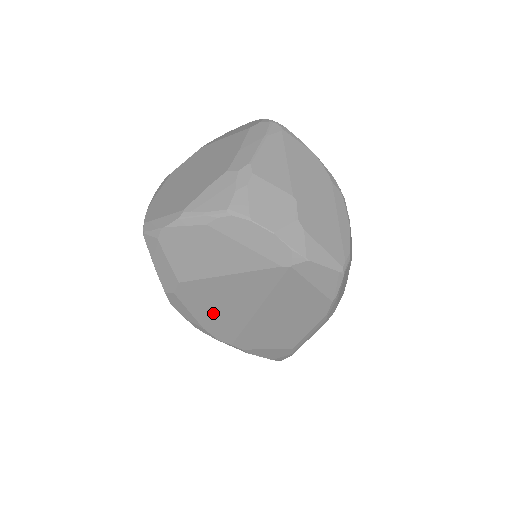
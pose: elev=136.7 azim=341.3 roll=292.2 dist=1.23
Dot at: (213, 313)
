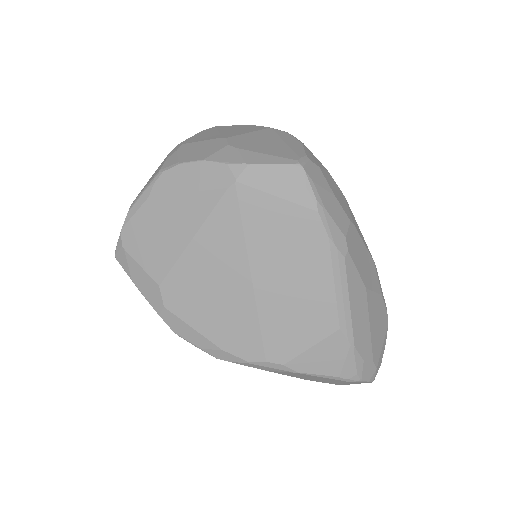
Dot at: (215, 314)
